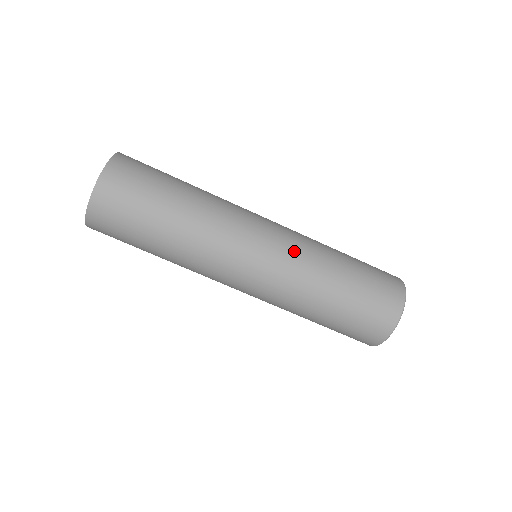
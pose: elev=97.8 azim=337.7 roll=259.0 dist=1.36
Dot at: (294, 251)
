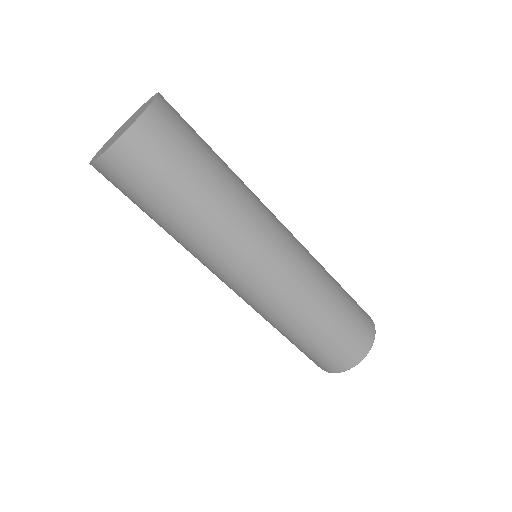
Dot at: (304, 247)
